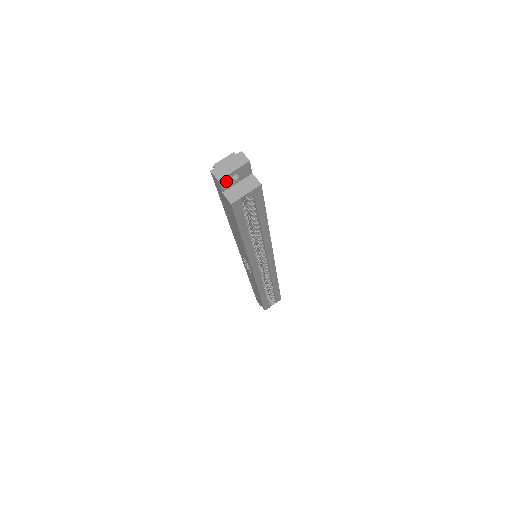
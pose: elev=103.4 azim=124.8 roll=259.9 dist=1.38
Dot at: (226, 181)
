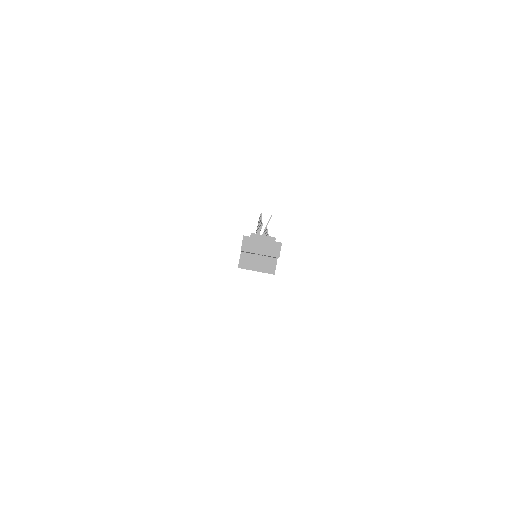
Dot at: (249, 252)
